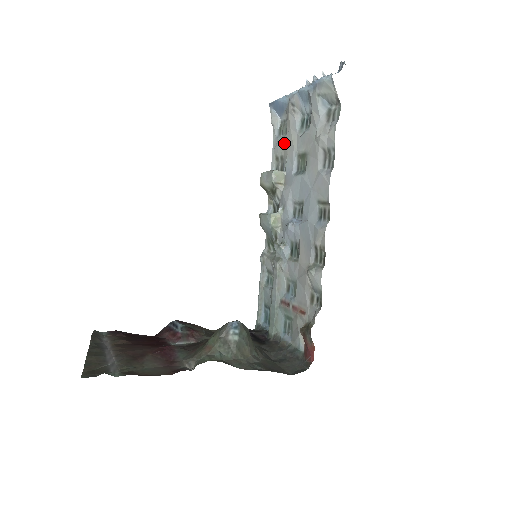
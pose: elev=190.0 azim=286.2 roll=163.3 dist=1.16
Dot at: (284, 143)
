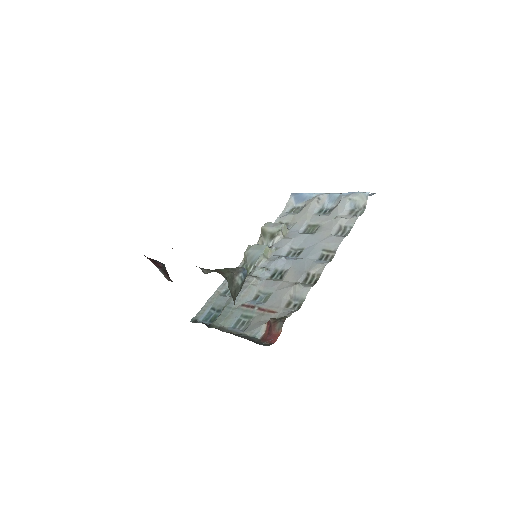
Dot at: (295, 216)
